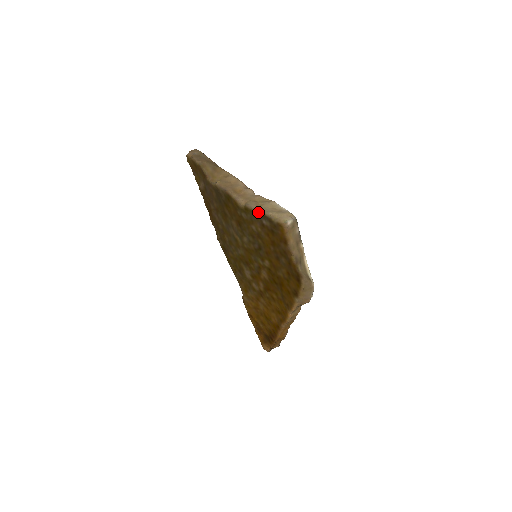
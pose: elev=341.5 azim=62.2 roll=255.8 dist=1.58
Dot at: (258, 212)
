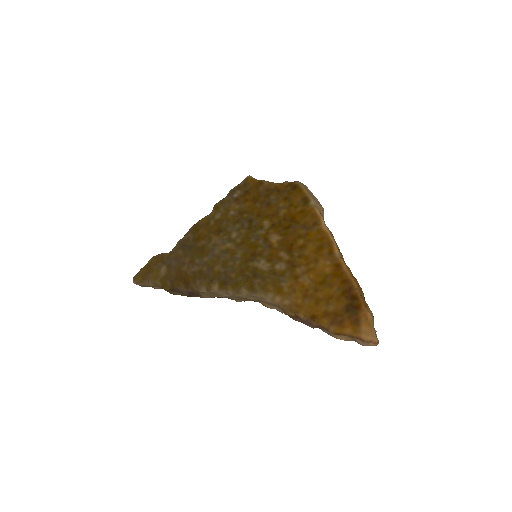
Dot at: (226, 197)
